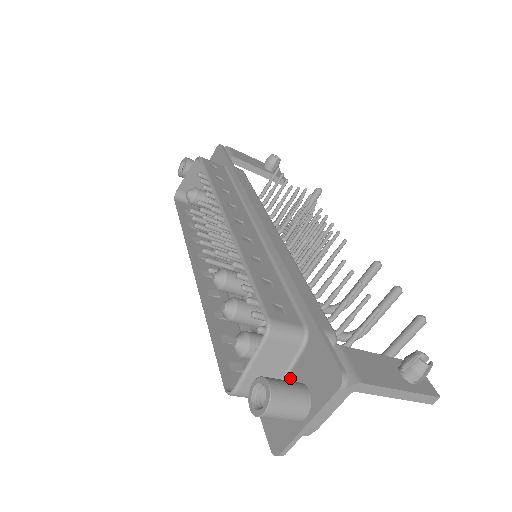
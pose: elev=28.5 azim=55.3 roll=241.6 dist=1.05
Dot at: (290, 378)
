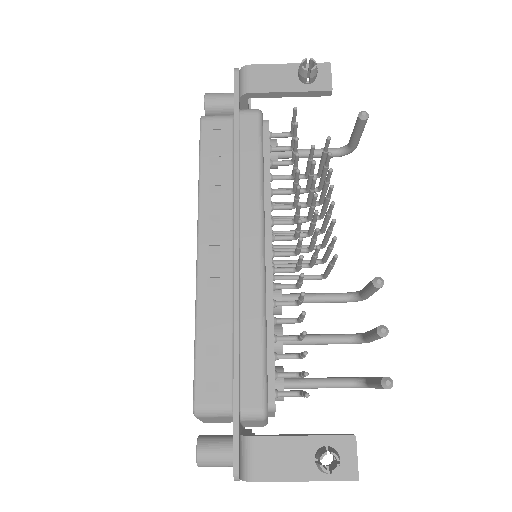
Dot at: occluded
